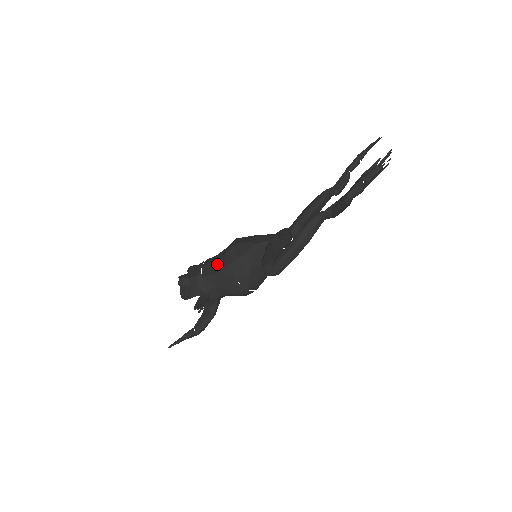
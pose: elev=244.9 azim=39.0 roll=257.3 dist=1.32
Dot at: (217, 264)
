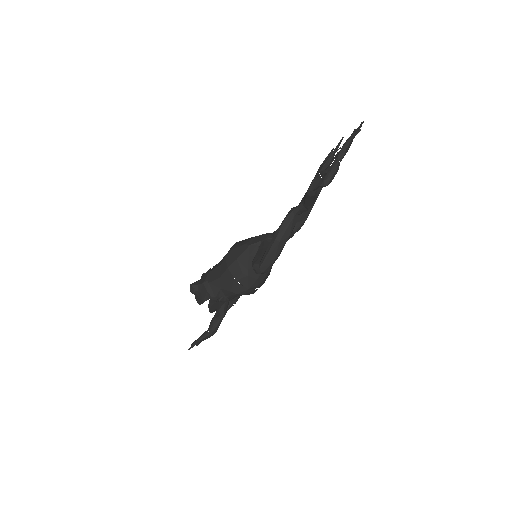
Dot at: (219, 269)
